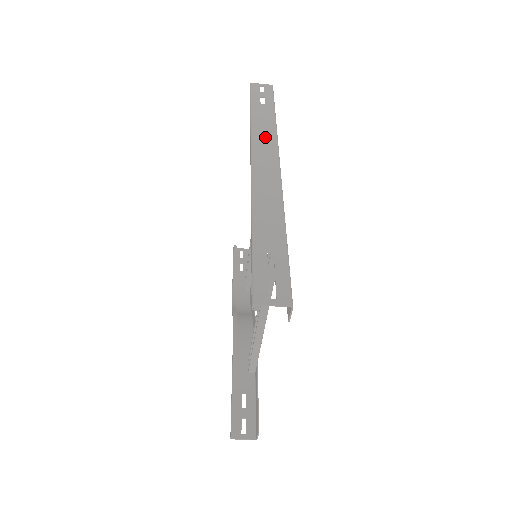
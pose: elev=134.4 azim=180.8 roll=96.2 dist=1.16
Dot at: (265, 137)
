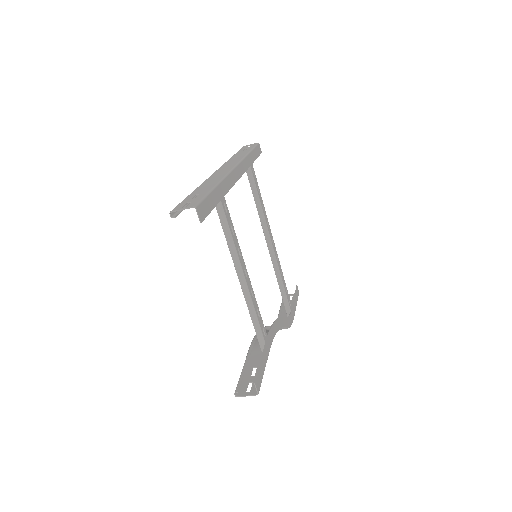
Dot at: (234, 160)
